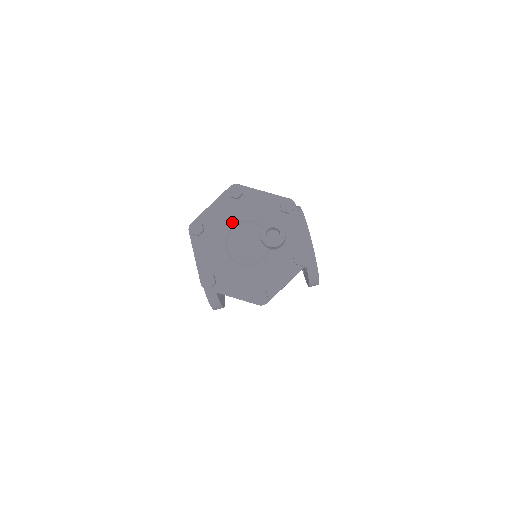
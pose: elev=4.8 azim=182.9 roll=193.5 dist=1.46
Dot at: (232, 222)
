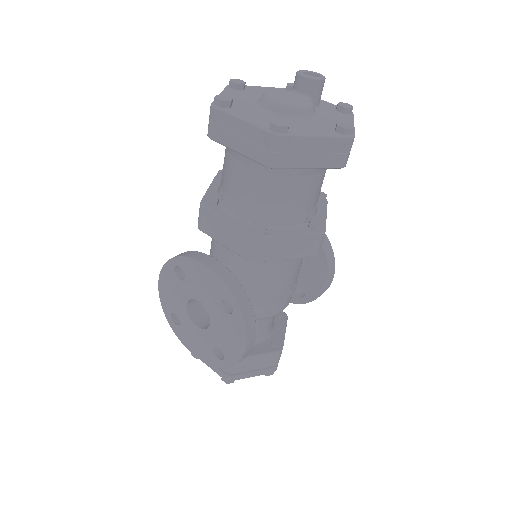
Dot at: (254, 100)
